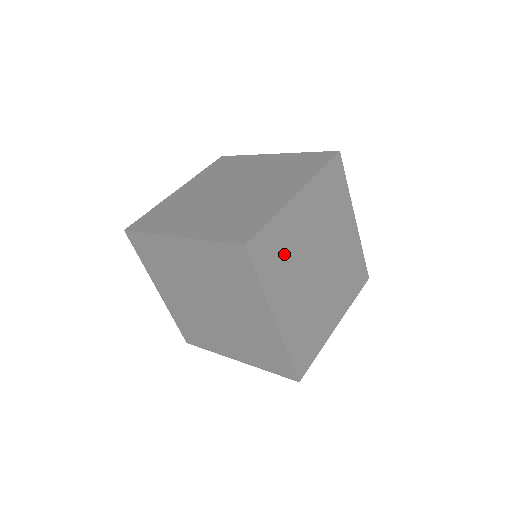
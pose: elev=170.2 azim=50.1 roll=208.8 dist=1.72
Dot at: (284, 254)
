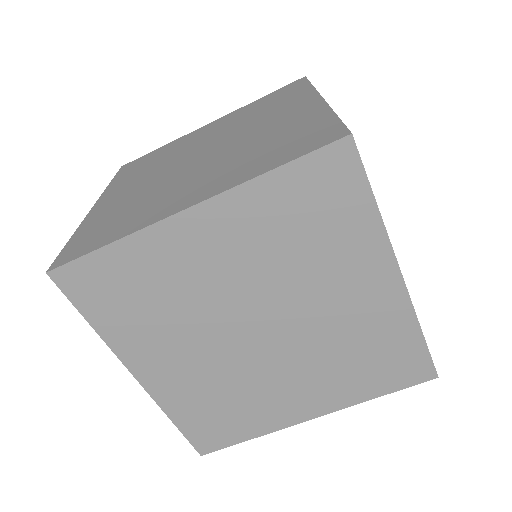
Dot at: (151, 298)
